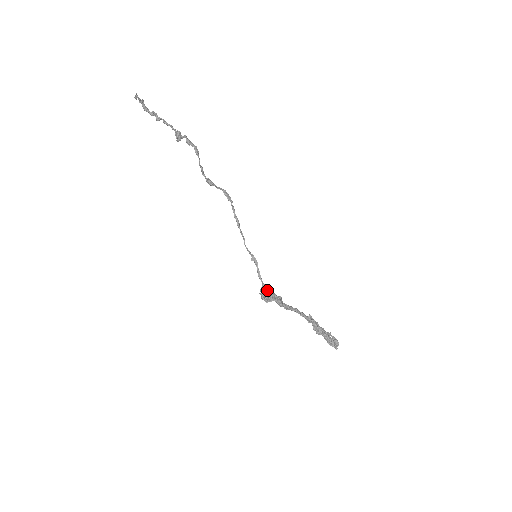
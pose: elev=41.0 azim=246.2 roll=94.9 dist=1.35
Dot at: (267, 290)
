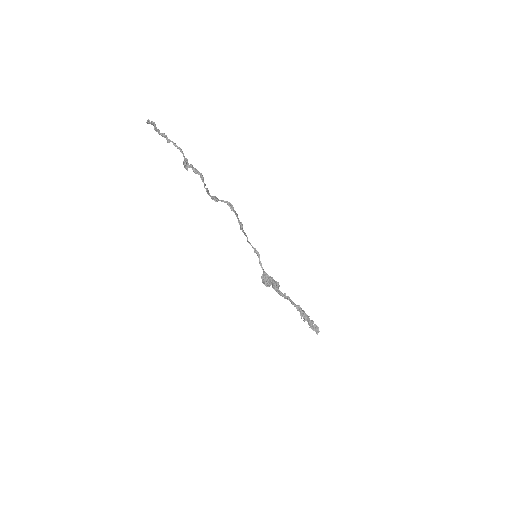
Dot at: (267, 277)
